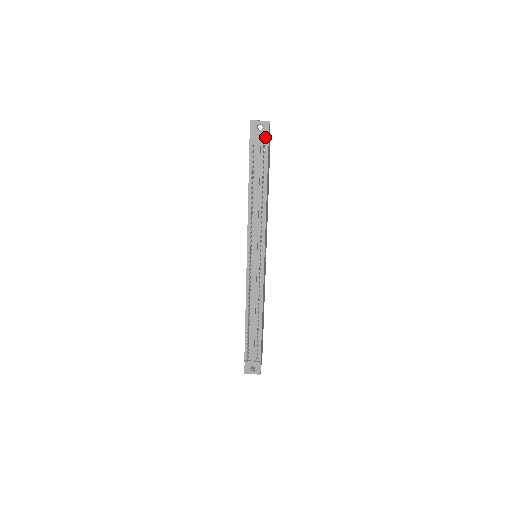
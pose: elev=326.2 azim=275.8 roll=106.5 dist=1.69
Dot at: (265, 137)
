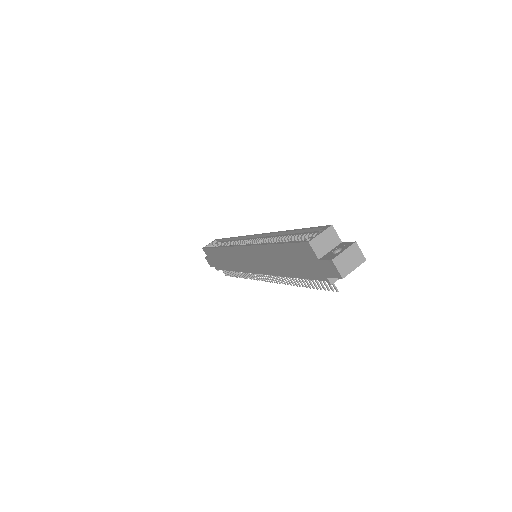
Dot at: occluded
